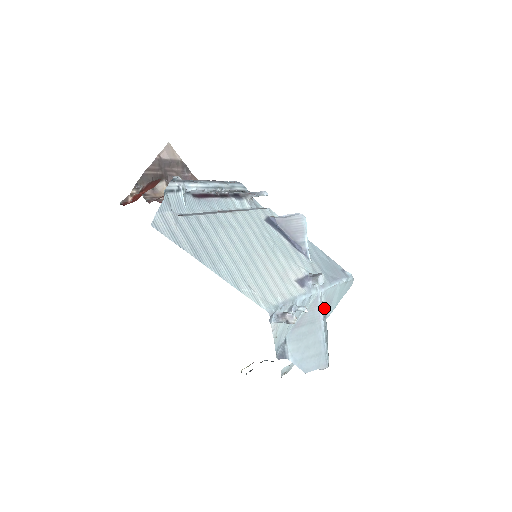
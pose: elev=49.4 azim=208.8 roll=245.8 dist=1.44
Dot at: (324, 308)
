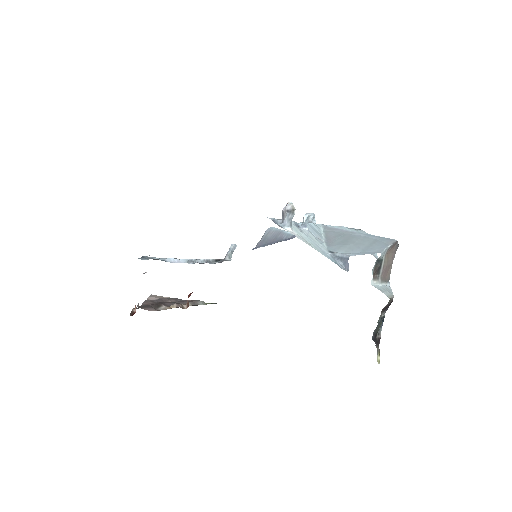
Dot at: occluded
